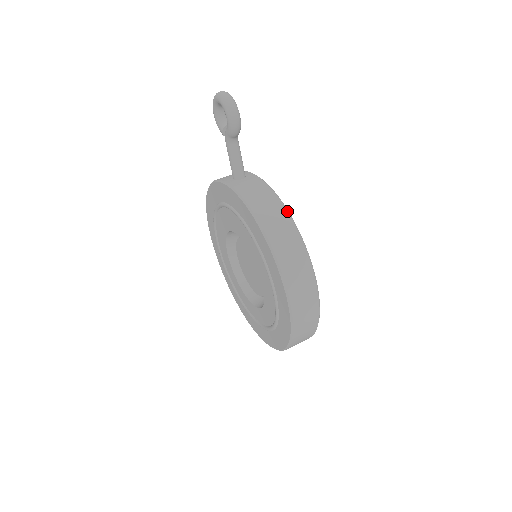
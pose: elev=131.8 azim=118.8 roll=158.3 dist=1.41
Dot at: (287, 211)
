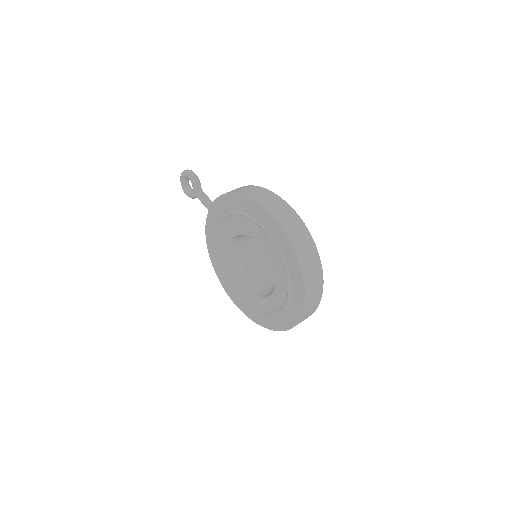
Dot at: (243, 186)
